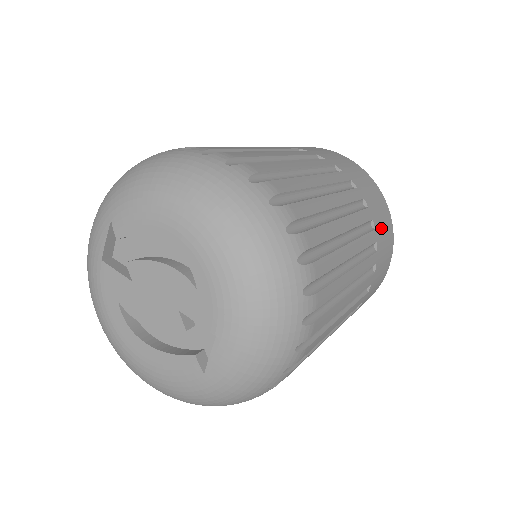
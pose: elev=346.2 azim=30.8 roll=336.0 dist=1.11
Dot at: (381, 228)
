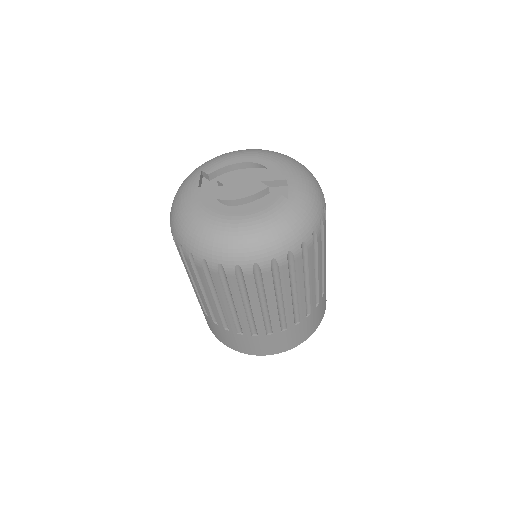
Dot at: occluded
